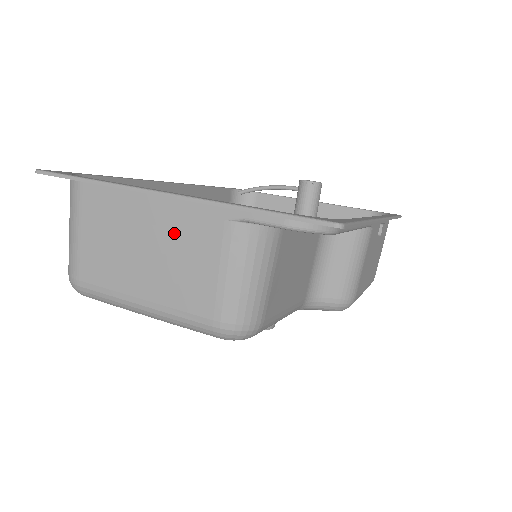
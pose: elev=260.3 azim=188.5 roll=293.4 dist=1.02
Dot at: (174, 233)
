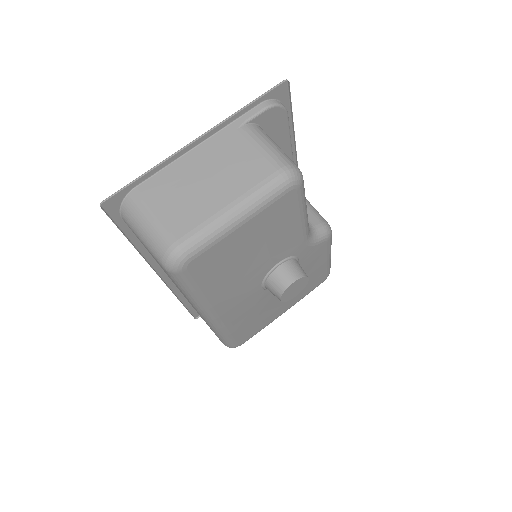
Dot at: (217, 158)
